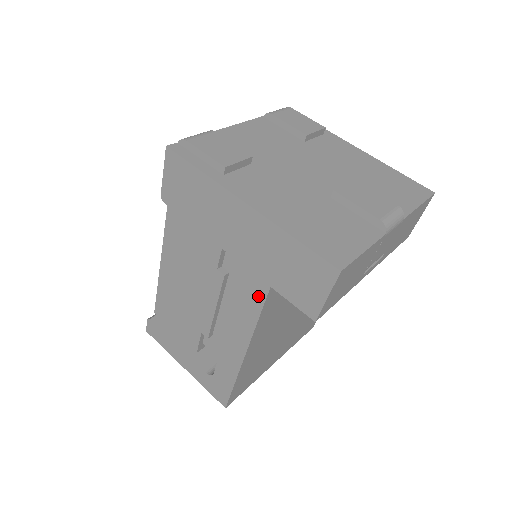
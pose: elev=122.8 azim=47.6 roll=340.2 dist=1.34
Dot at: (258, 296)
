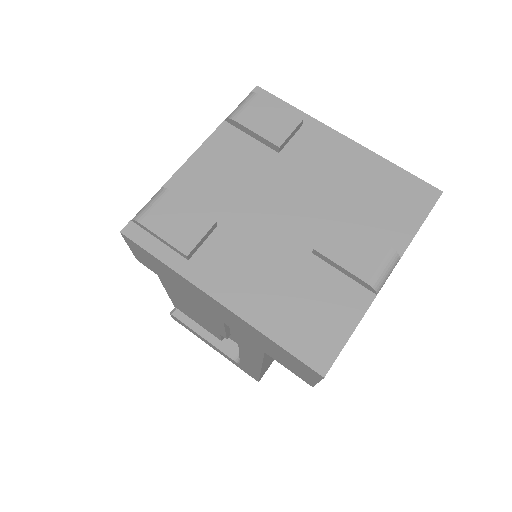
Dot at: (256, 351)
